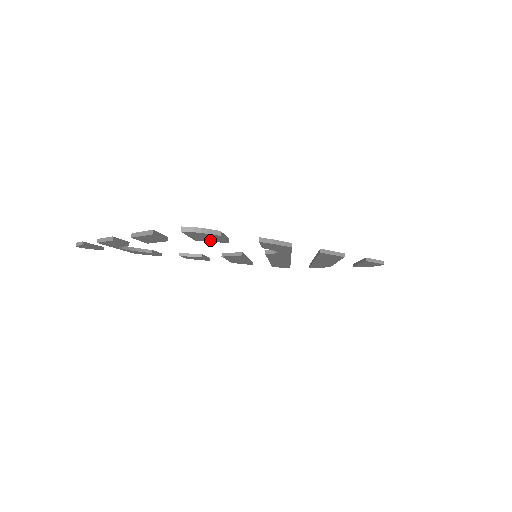
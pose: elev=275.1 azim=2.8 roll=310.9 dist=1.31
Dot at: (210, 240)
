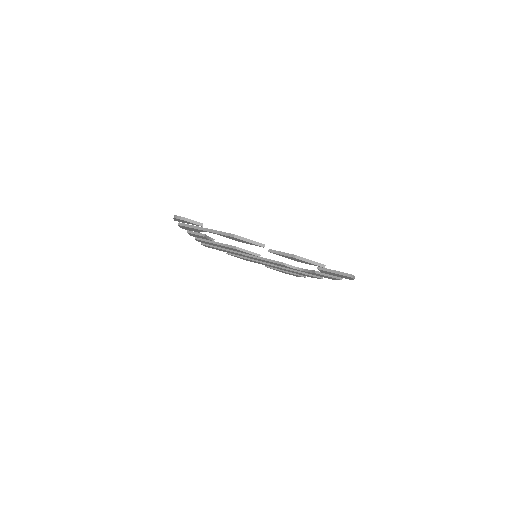
Dot at: (325, 272)
